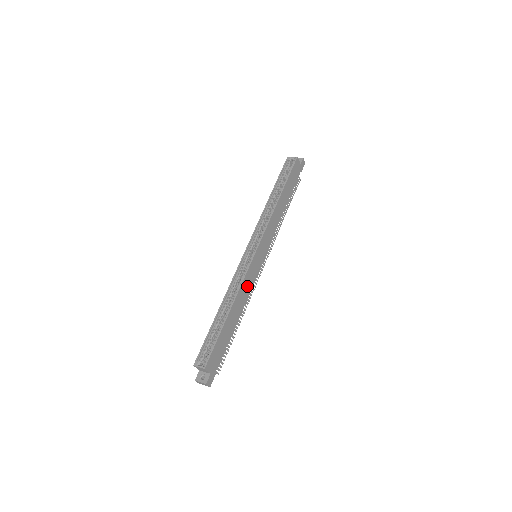
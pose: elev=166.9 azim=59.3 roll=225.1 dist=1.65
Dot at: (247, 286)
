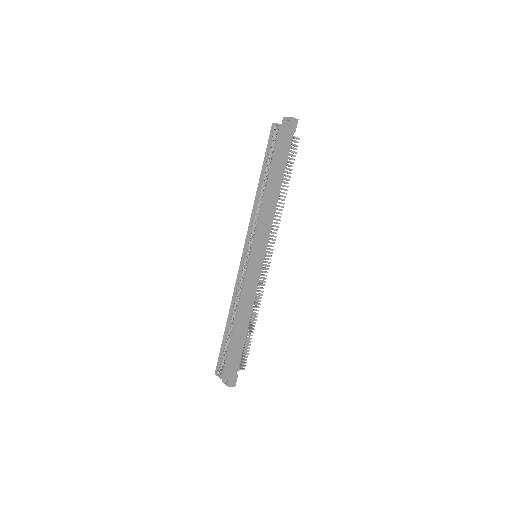
Dot at: (250, 293)
